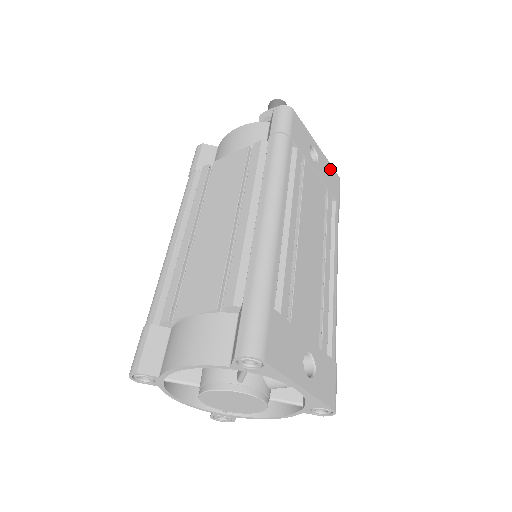
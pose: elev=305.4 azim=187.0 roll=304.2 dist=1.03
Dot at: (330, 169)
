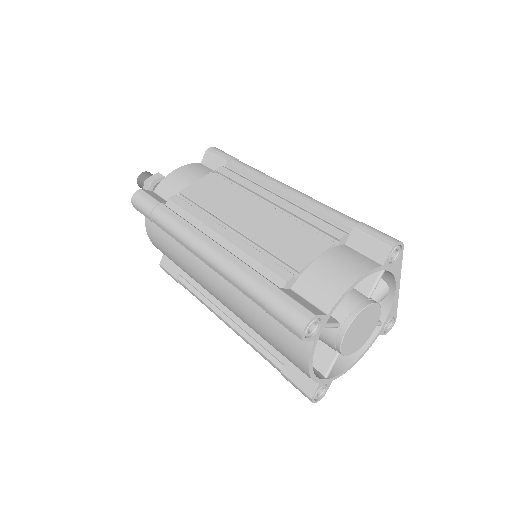
Dot at: occluded
